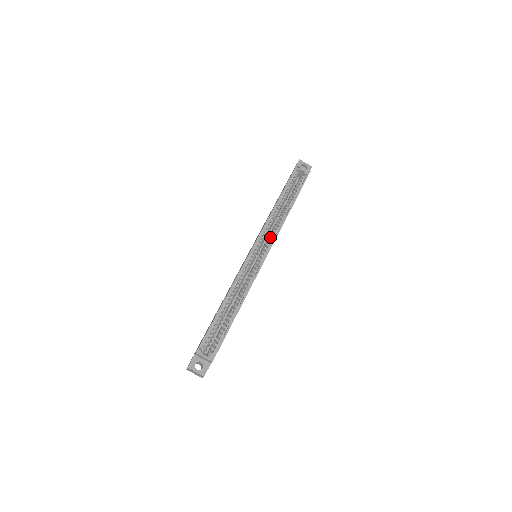
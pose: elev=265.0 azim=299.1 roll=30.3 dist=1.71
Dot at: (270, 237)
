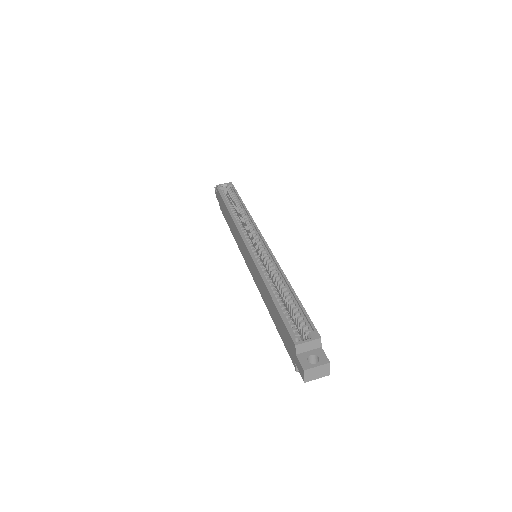
Dot at: (251, 231)
